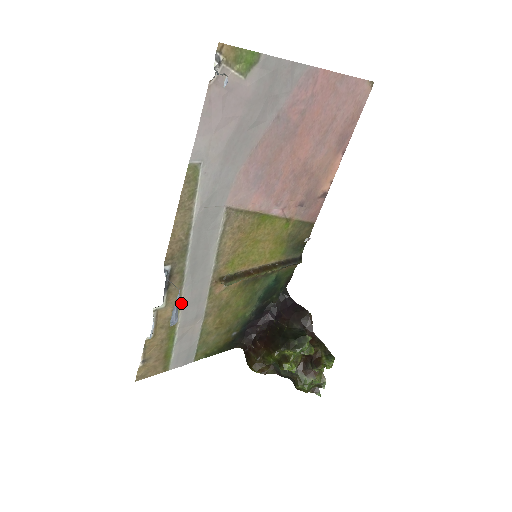
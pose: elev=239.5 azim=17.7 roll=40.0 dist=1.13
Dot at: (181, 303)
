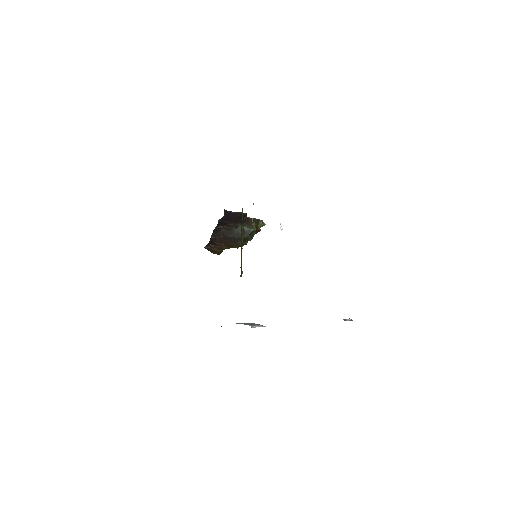
Dot at: occluded
